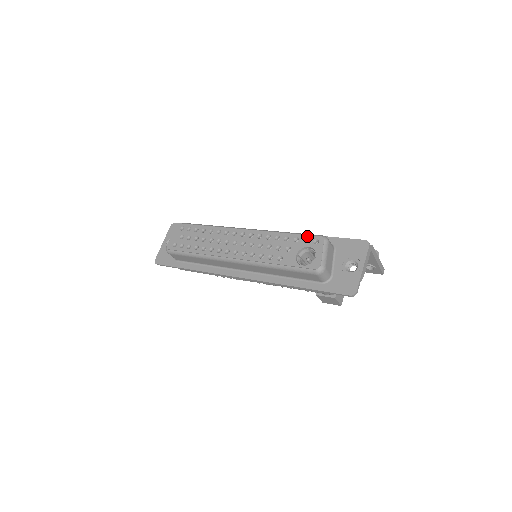
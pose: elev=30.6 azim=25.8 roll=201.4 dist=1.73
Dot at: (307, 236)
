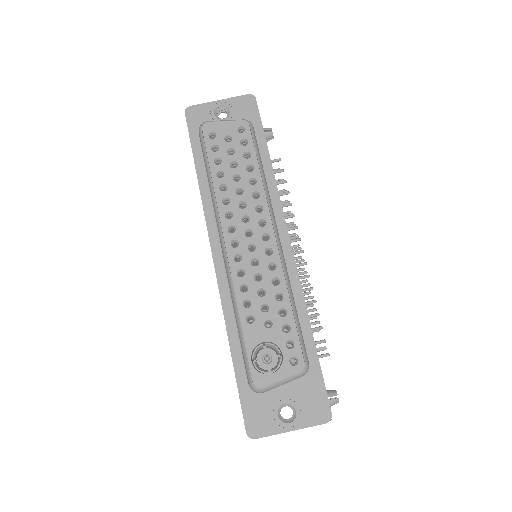
Dot at: (298, 342)
